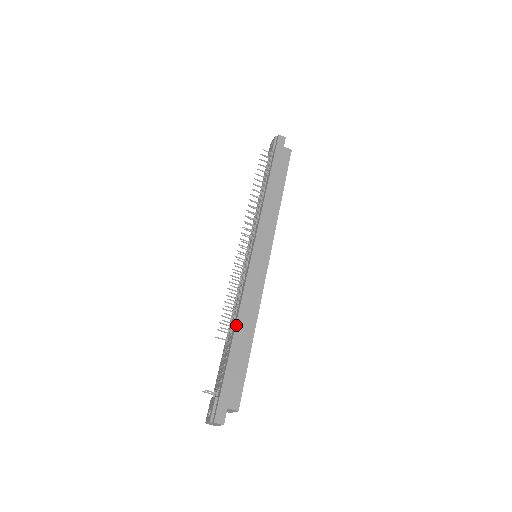
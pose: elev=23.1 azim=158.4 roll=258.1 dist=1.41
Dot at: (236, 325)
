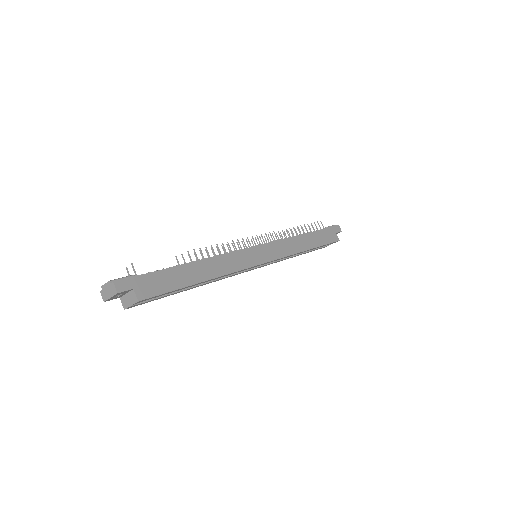
Dot at: (201, 260)
